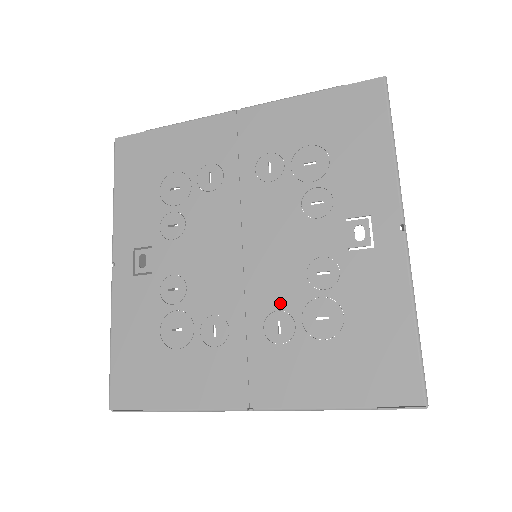
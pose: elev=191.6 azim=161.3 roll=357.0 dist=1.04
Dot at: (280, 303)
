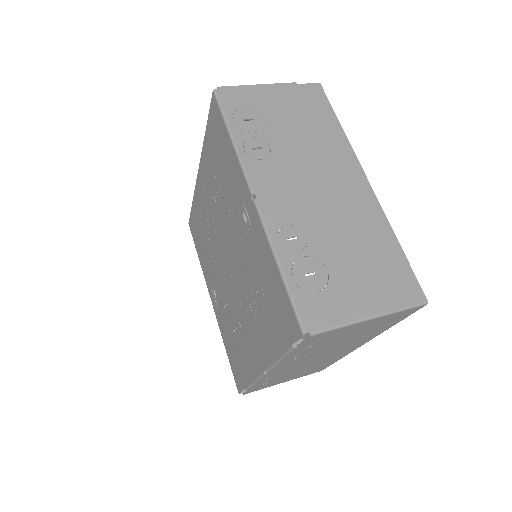
Dot at: (245, 291)
